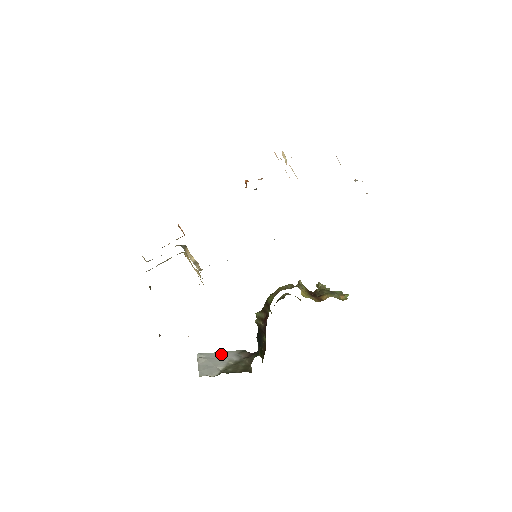
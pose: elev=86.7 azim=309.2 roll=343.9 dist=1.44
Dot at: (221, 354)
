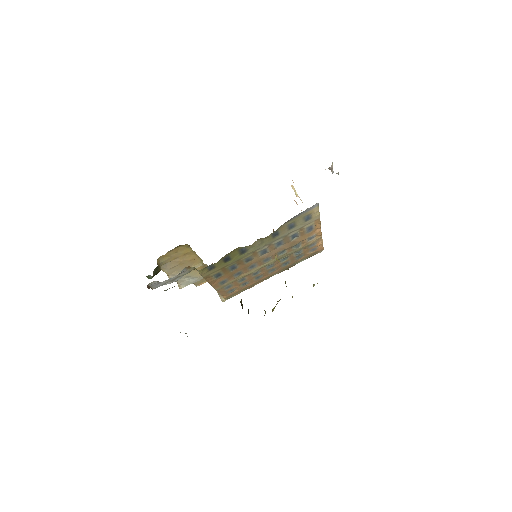
Dot at: occluded
